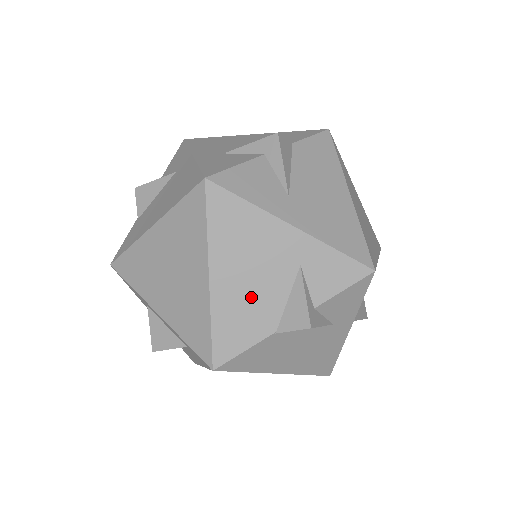
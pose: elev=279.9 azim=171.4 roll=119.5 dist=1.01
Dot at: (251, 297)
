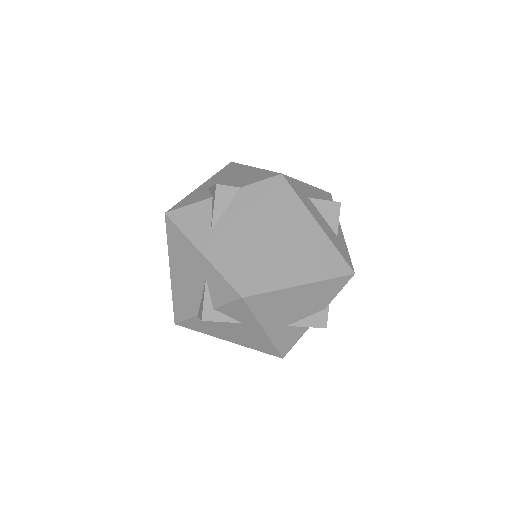
Dot at: (186, 290)
